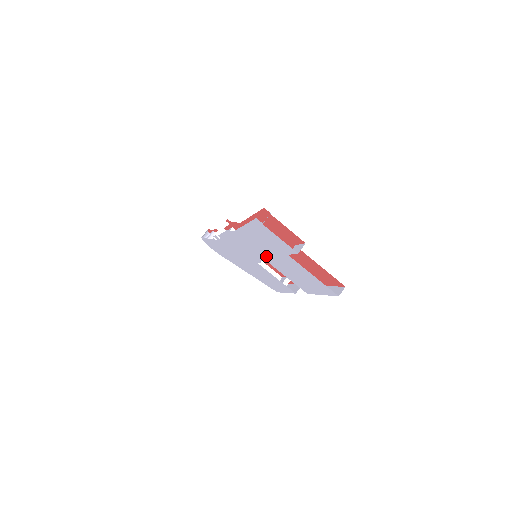
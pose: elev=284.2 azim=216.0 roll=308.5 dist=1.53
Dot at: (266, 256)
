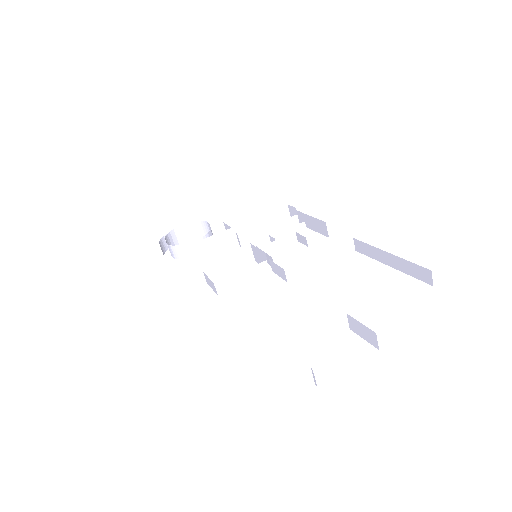
Dot at: occluded
